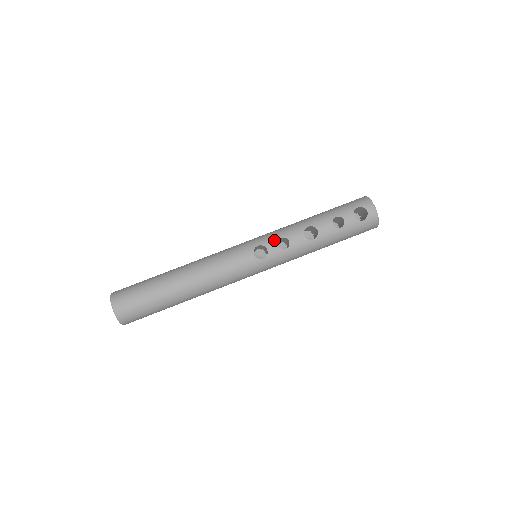
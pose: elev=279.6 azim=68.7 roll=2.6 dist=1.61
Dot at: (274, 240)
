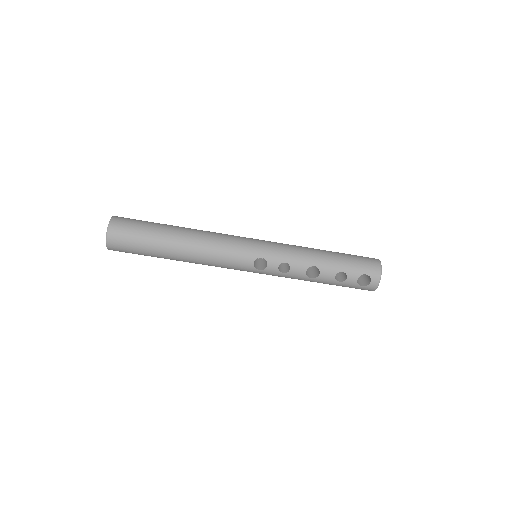
Dot at: (278, 261)
